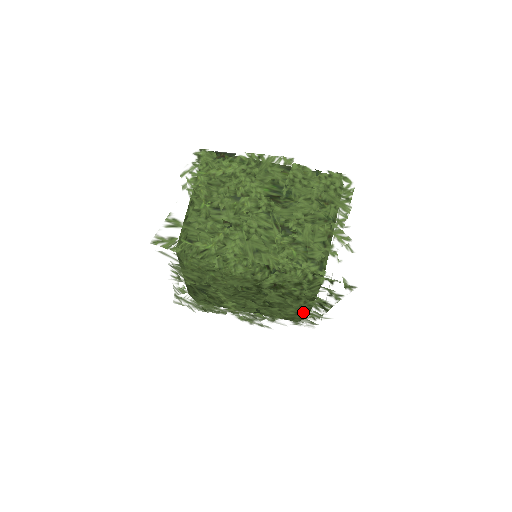
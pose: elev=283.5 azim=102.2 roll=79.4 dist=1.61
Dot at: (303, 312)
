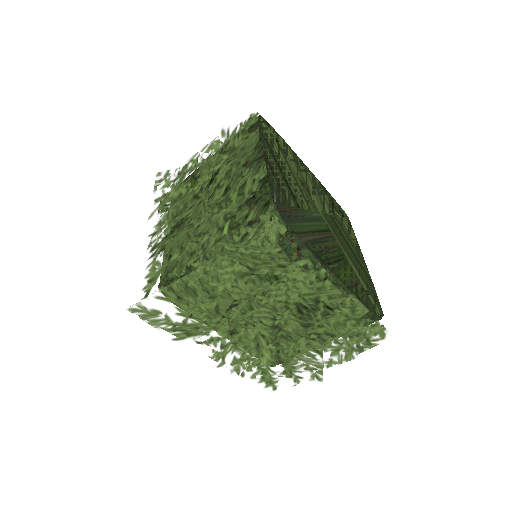
Dot at: occluded
